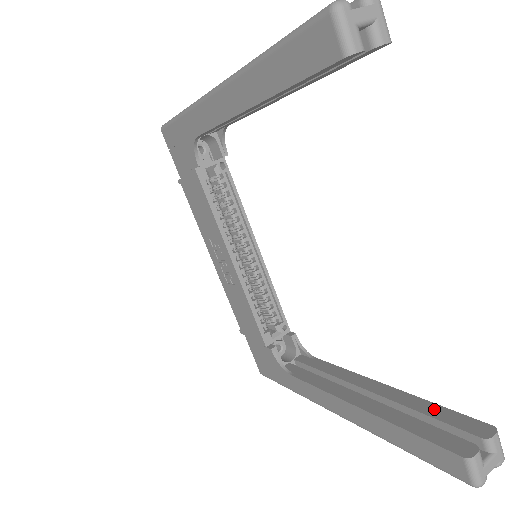
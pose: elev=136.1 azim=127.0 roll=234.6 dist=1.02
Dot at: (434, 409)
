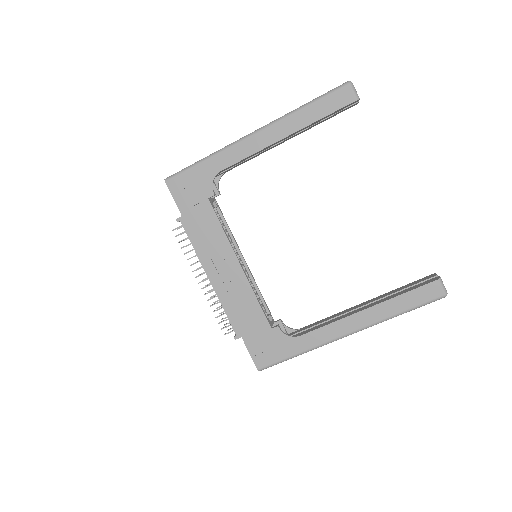
Dot at: (402, 287)
